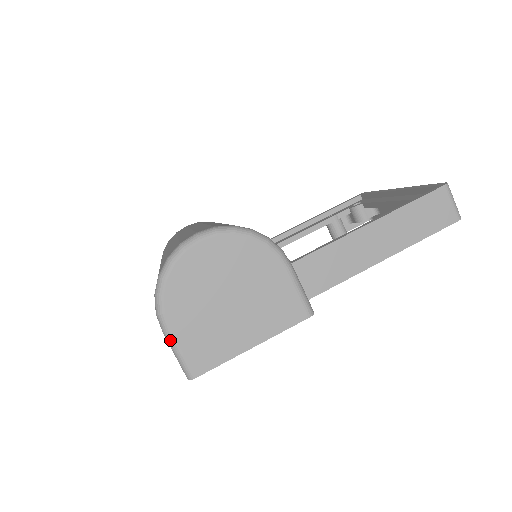
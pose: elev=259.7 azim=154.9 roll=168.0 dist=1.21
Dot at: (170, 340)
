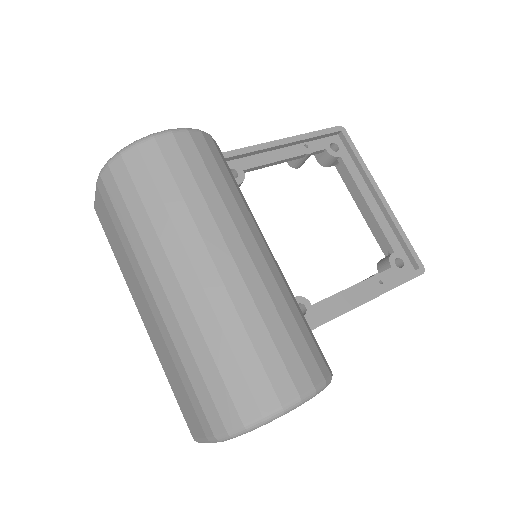
Dot at: occluded
